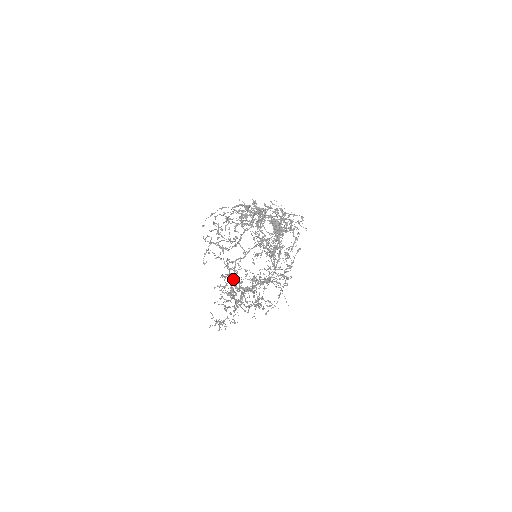
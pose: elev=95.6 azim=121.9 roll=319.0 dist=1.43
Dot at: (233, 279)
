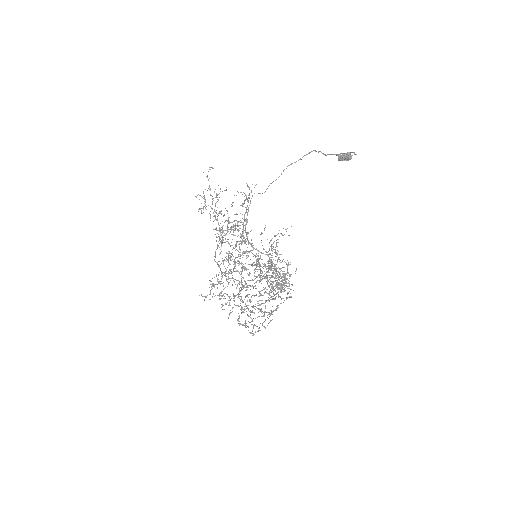
Dot at: (221, 272)
